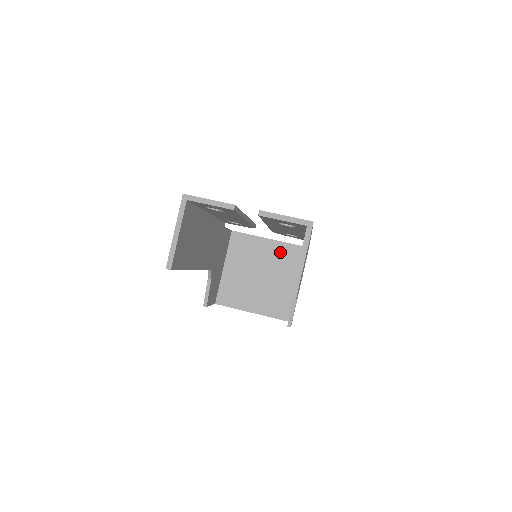
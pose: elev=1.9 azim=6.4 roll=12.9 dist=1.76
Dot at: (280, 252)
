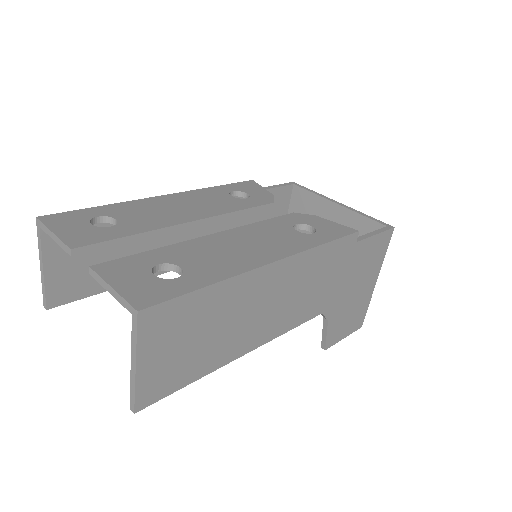
Dot at: (350, 227)
